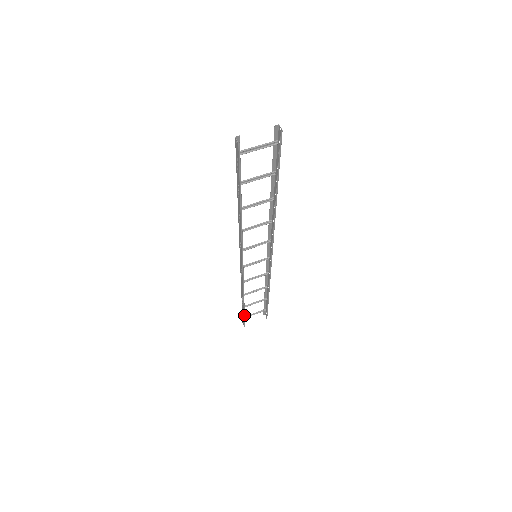
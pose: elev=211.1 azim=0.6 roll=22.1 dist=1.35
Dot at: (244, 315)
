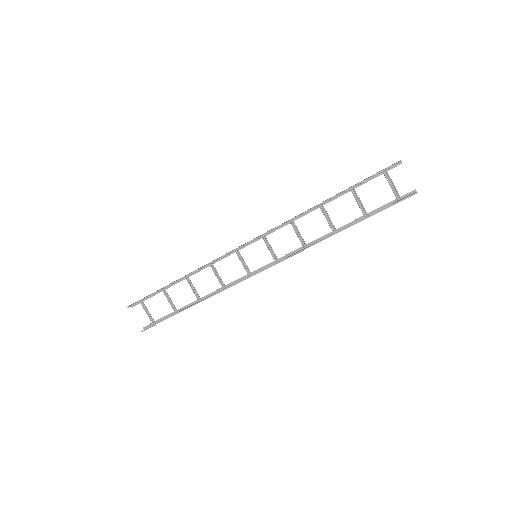
Dot at: (153, 294)
